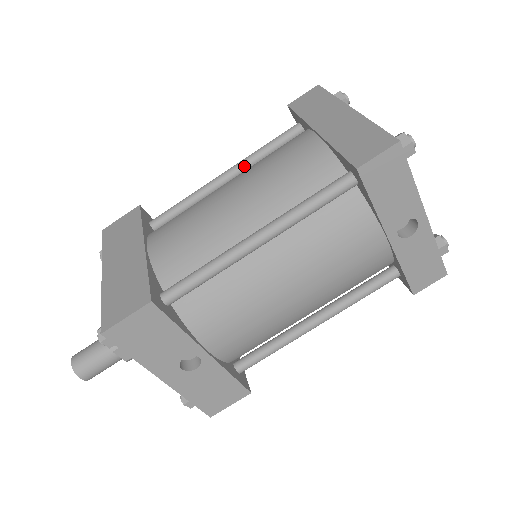
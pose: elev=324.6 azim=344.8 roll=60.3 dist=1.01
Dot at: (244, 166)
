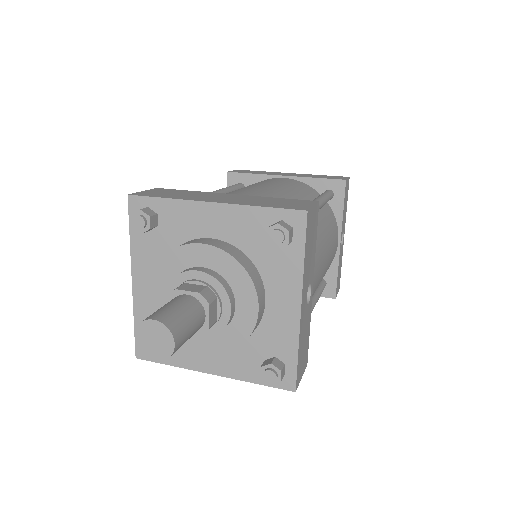
Dot at: (225, 192)
